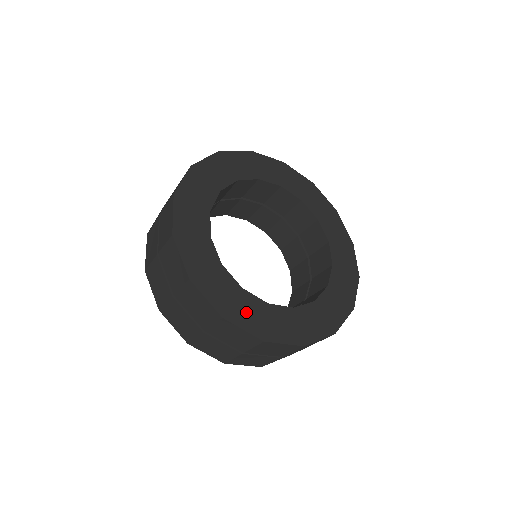
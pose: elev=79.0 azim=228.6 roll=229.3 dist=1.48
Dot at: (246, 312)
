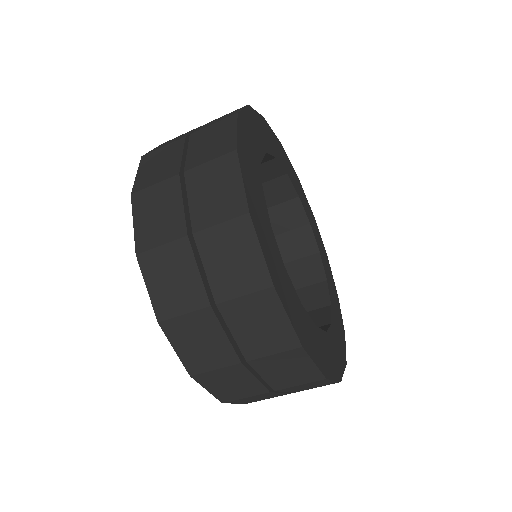
Dot at: (268, 242)
